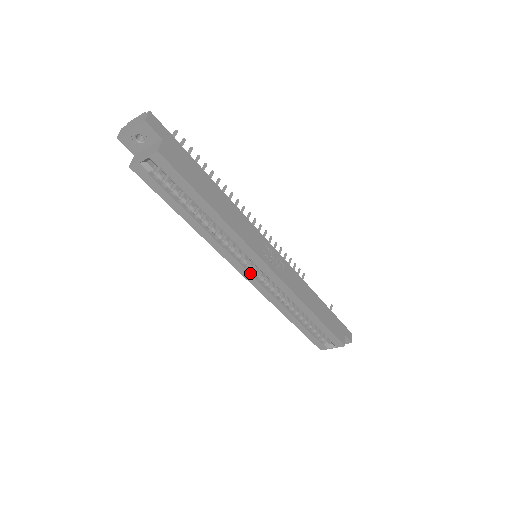
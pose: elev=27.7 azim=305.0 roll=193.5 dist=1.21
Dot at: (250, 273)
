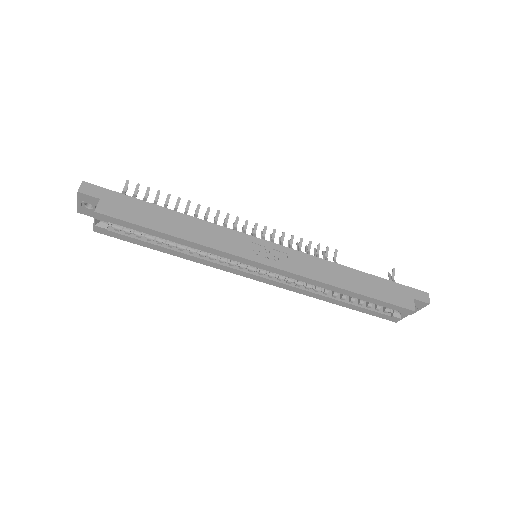
Dot at: (255, 275)
